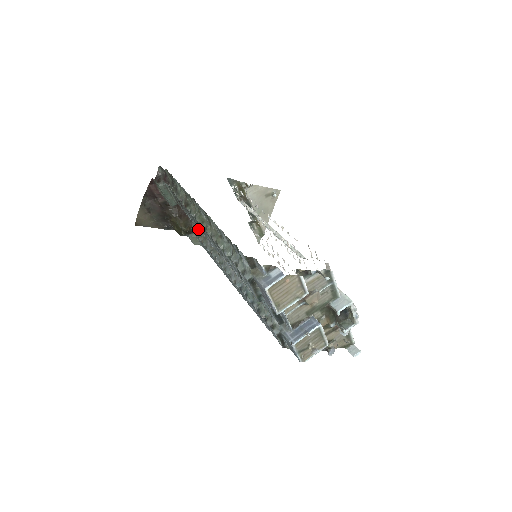
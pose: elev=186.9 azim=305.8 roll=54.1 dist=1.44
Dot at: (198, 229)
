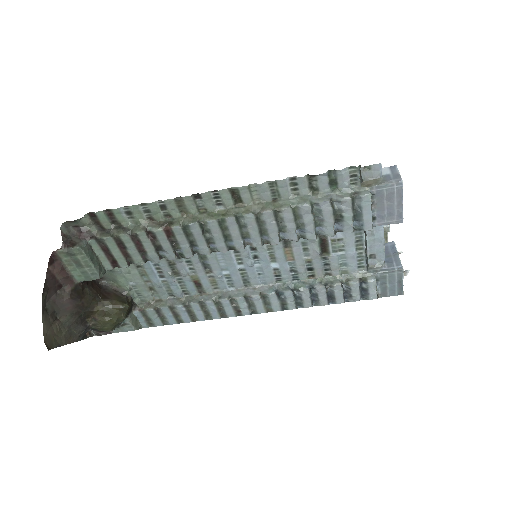
Dot at: (135, 302)
